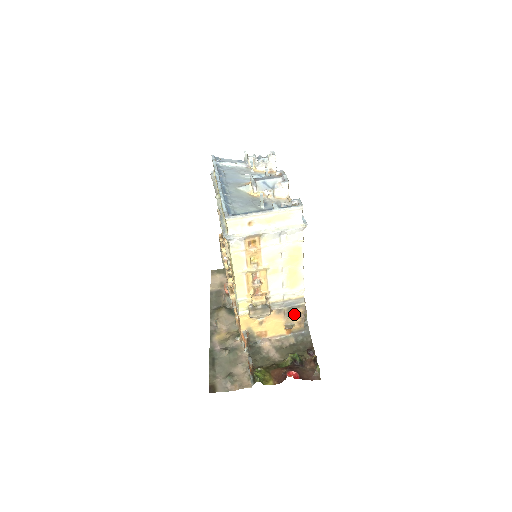
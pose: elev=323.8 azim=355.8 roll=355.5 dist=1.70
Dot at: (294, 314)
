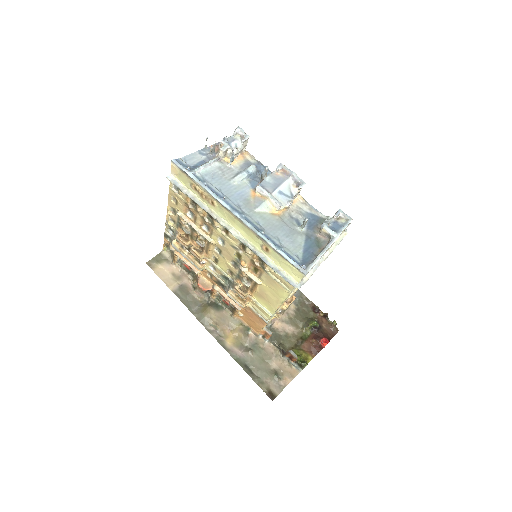
Dot at: occluded
